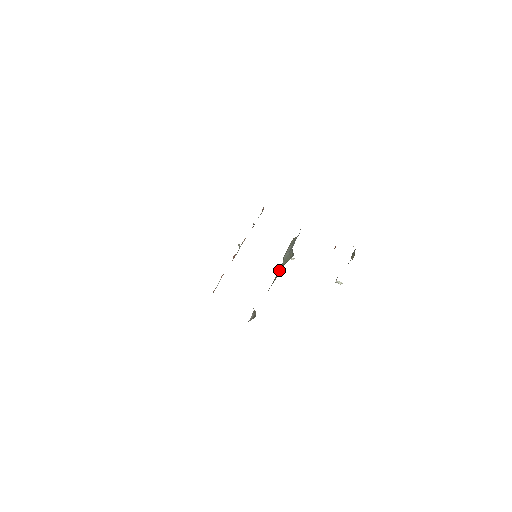
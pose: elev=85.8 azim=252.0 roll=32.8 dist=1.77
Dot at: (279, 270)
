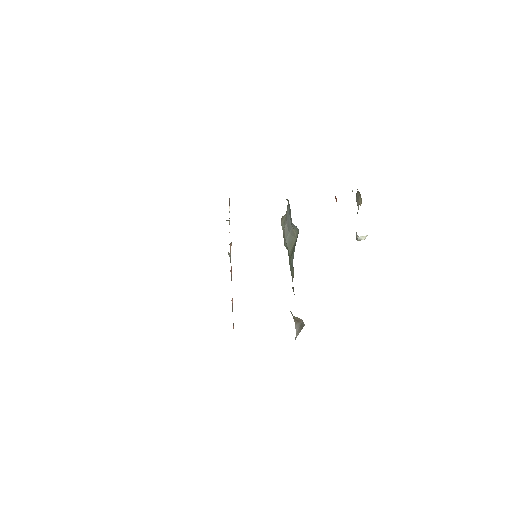
Dot at: (291, 259)
